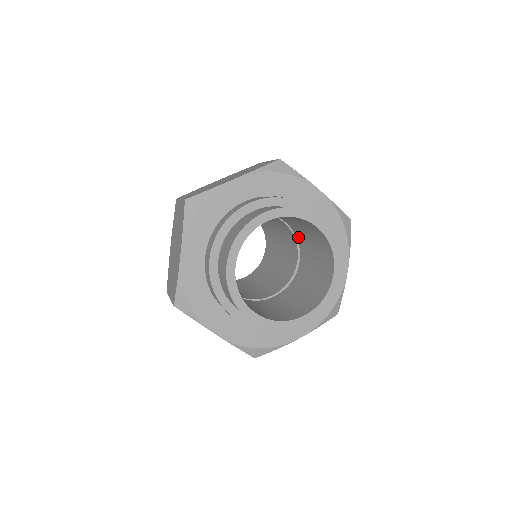
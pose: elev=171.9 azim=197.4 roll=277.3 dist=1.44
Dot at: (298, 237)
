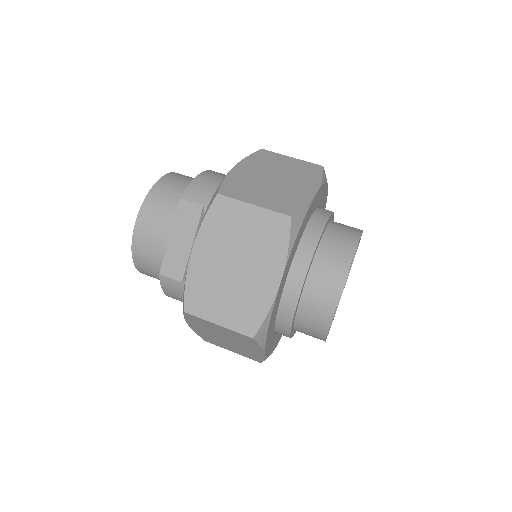
Dot at: occluded
